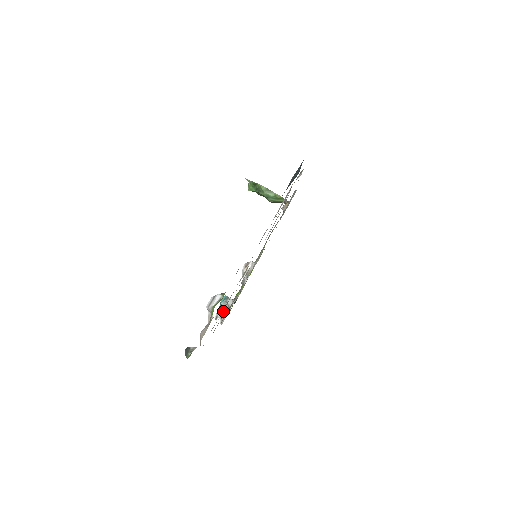
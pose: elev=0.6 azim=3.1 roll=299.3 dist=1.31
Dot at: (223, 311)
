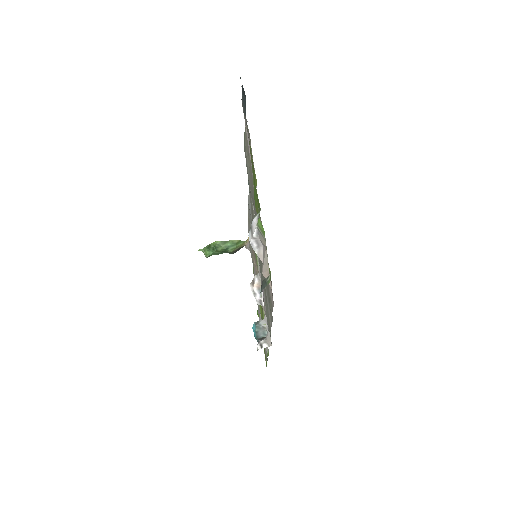
Dot at: (262, 338)
